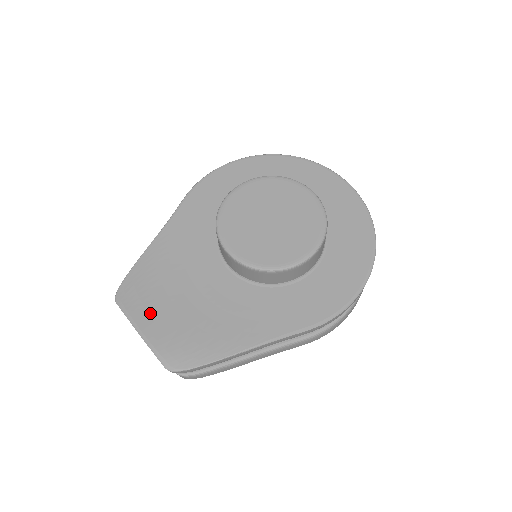
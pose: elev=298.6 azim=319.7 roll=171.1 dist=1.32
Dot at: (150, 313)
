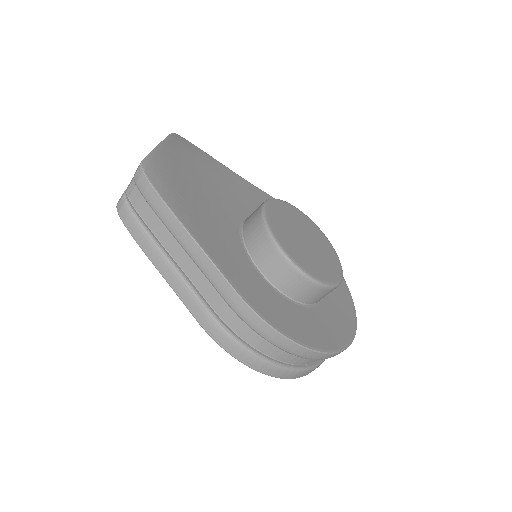
Dot at: (178, 156)
